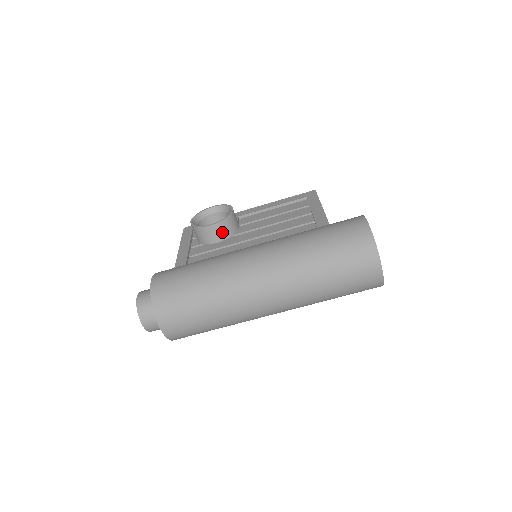
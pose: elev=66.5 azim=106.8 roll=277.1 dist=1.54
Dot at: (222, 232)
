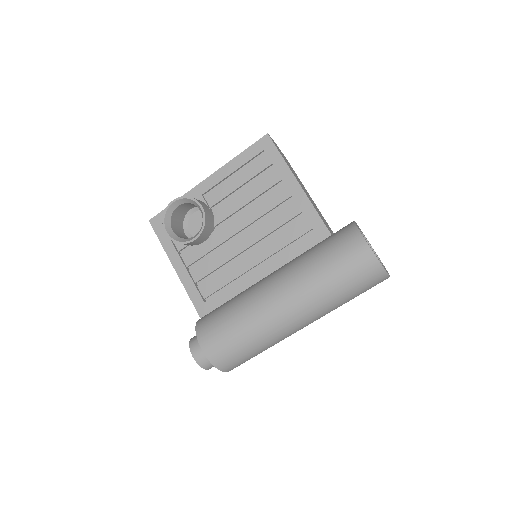
Dot at: (205, 235)
